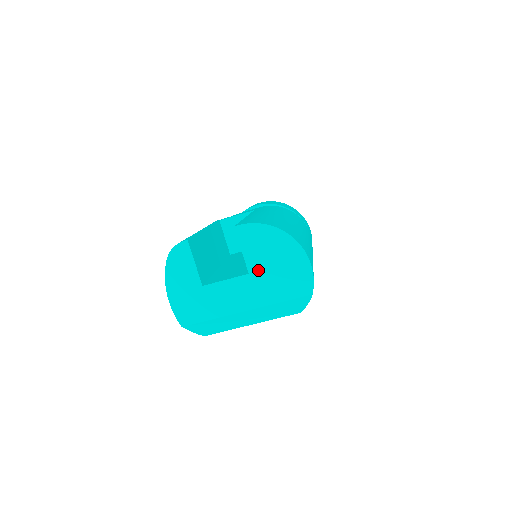
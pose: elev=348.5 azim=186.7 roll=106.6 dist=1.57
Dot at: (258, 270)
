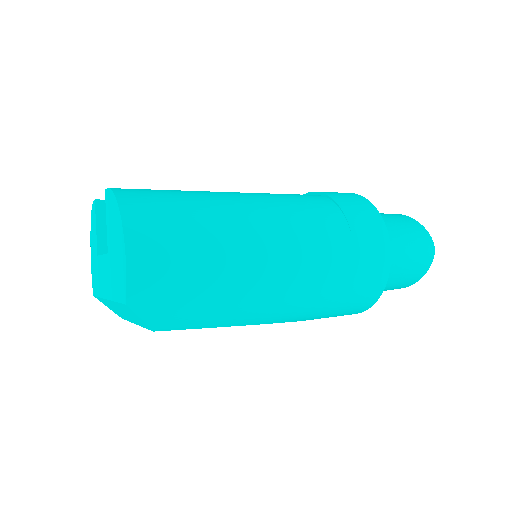
Dot at: (110, 251)
